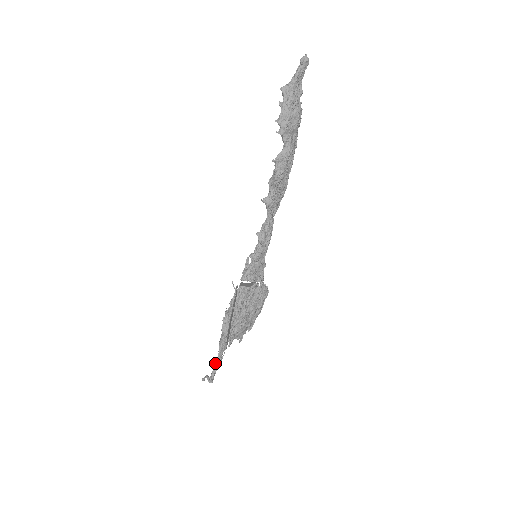
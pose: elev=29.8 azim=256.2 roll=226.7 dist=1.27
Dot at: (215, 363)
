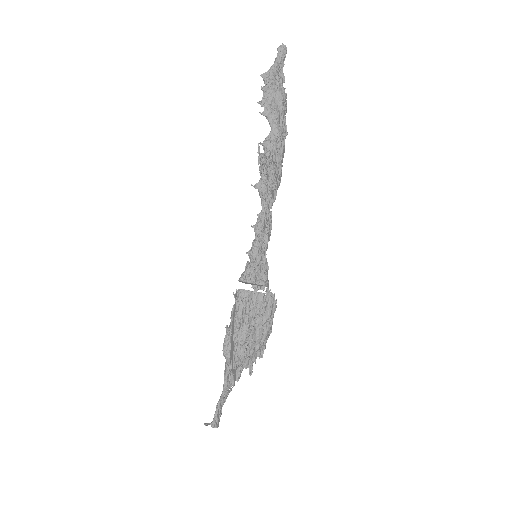
Dot at: (219, 399)
